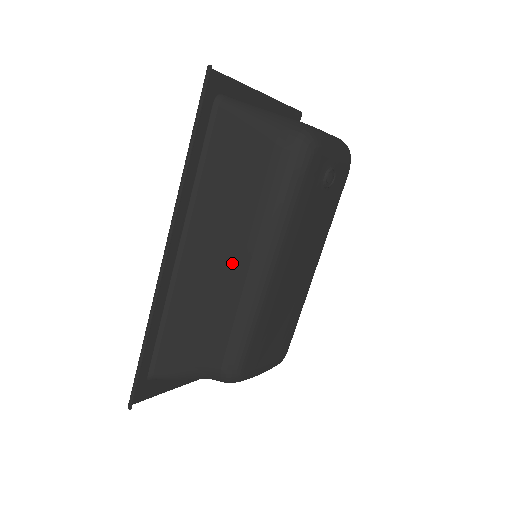
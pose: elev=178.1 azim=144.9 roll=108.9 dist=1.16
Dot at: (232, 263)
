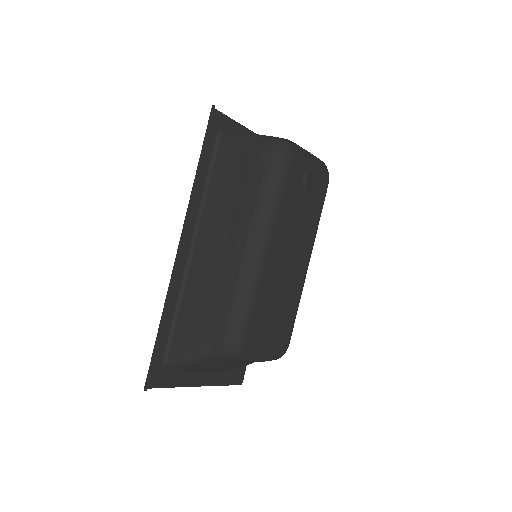
Dot at: (232, 247)
